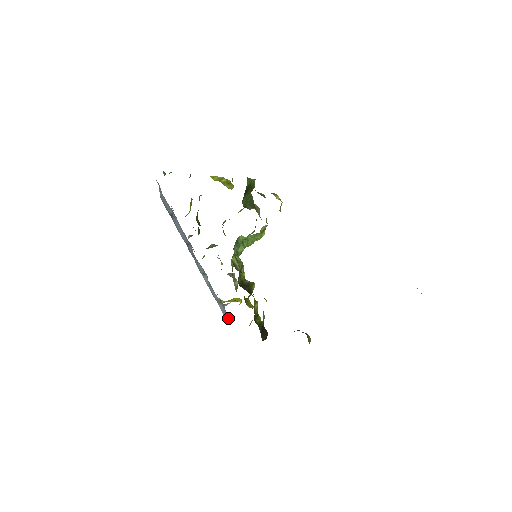
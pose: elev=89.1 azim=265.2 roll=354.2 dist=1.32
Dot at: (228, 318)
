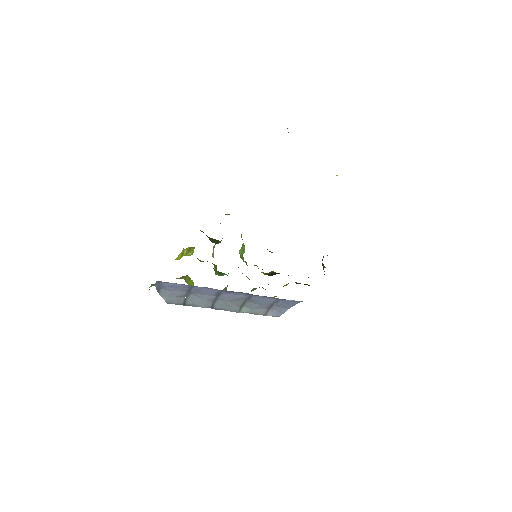
Dot at: (283, 310)
